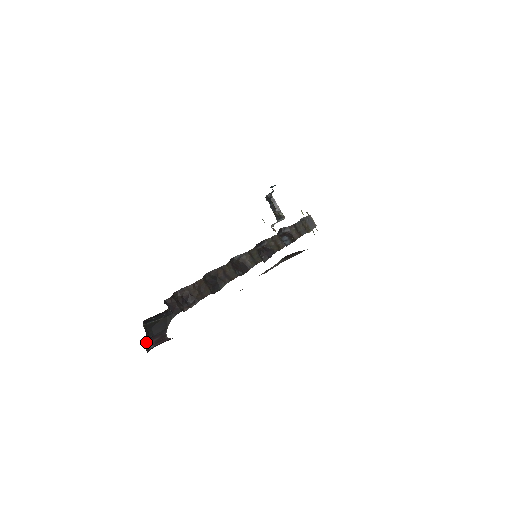
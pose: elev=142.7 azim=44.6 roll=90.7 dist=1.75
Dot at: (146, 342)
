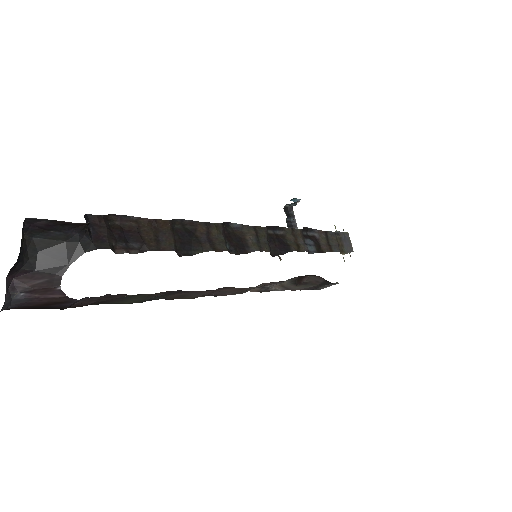
Dot at: (13, 279)
